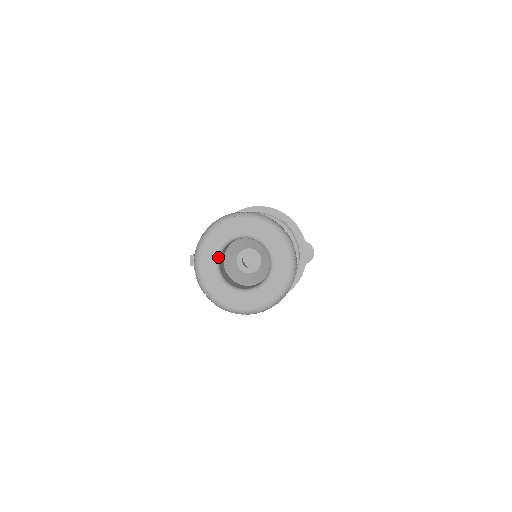
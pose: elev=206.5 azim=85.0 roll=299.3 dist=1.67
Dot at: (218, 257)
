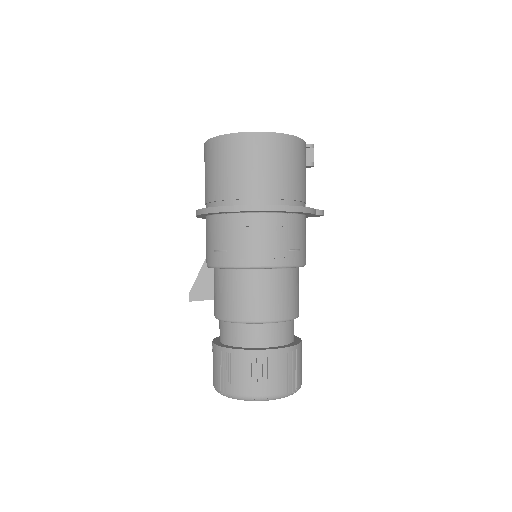
Dot at: occluded
